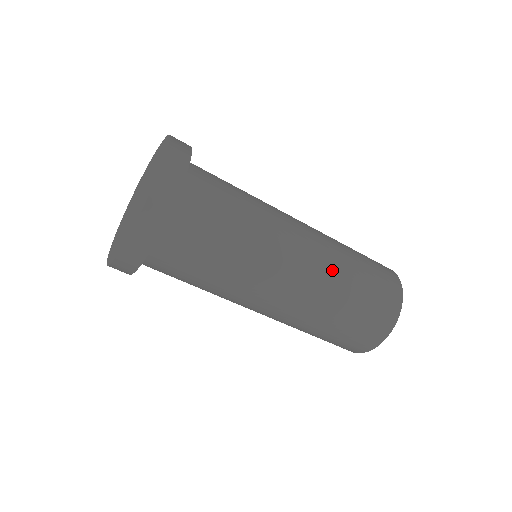
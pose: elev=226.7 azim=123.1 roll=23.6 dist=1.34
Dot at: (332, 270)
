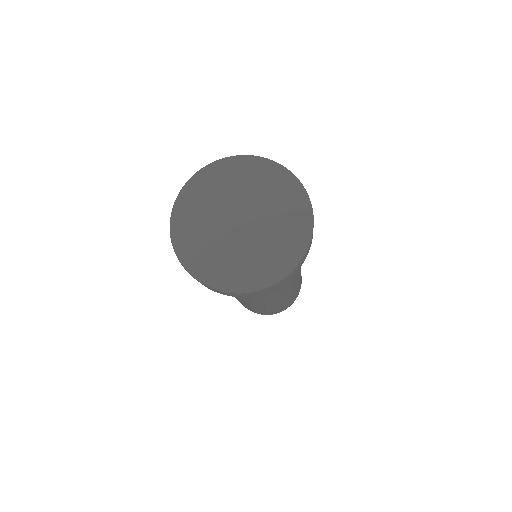
Dot at: occluded
